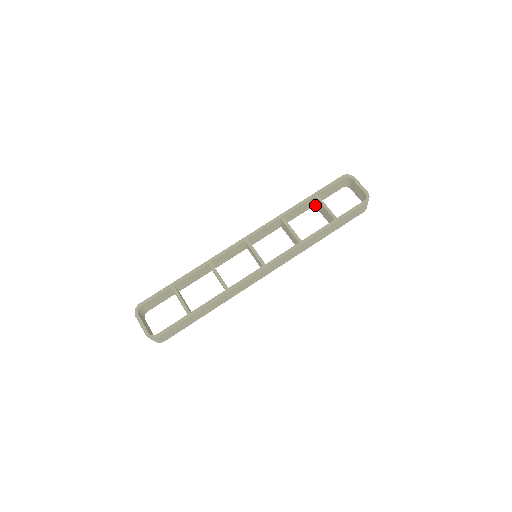
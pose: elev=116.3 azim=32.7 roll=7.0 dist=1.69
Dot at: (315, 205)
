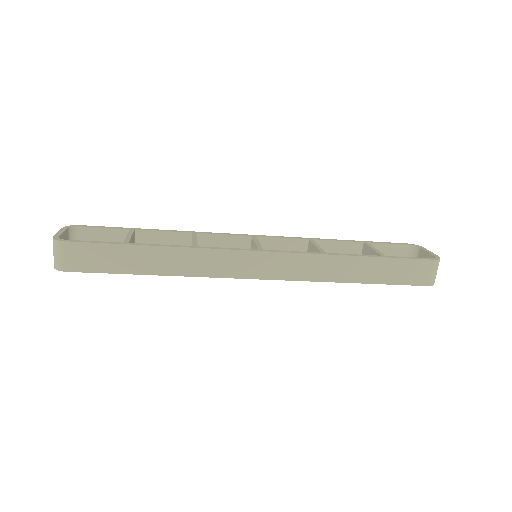
Dot at: occluded
